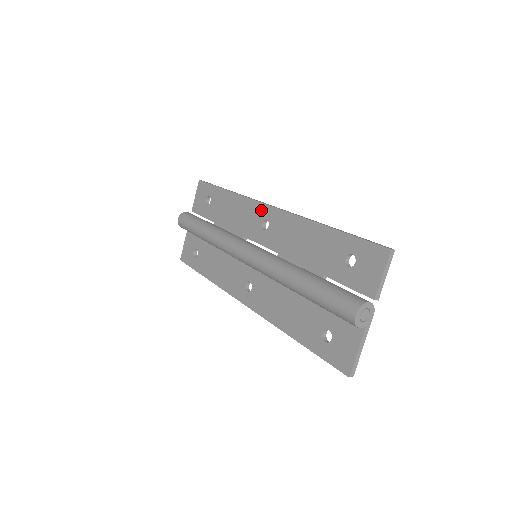
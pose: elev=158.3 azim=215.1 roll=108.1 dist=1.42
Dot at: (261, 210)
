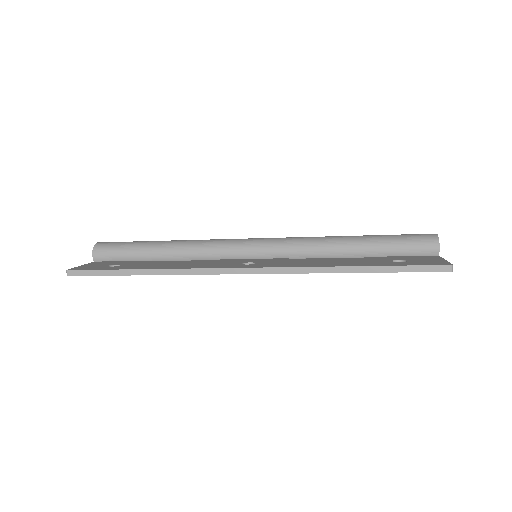
Dot at: occluded
